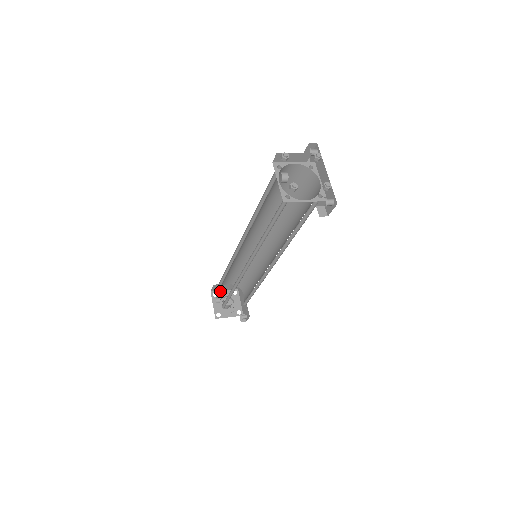
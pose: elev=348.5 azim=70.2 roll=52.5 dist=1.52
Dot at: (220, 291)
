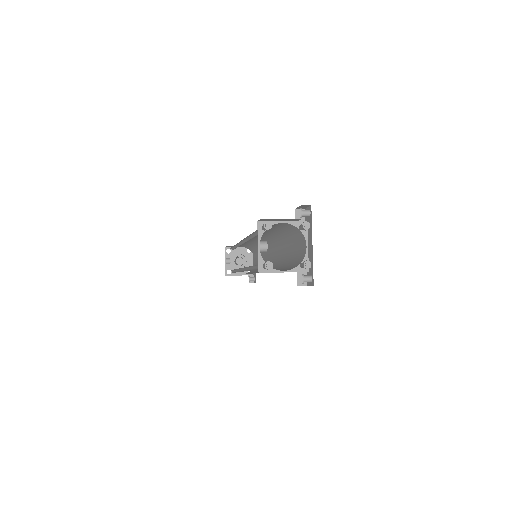
Dot at: occluded
